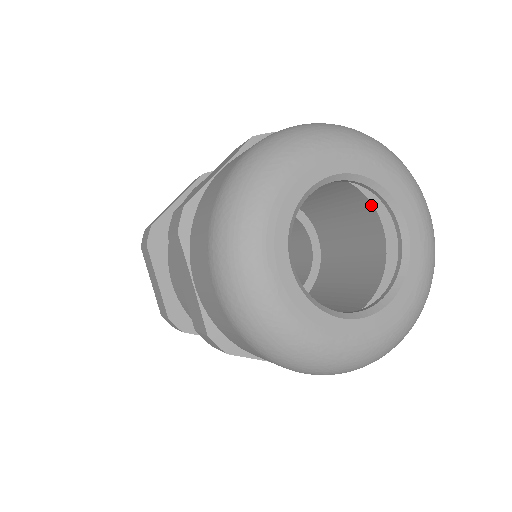
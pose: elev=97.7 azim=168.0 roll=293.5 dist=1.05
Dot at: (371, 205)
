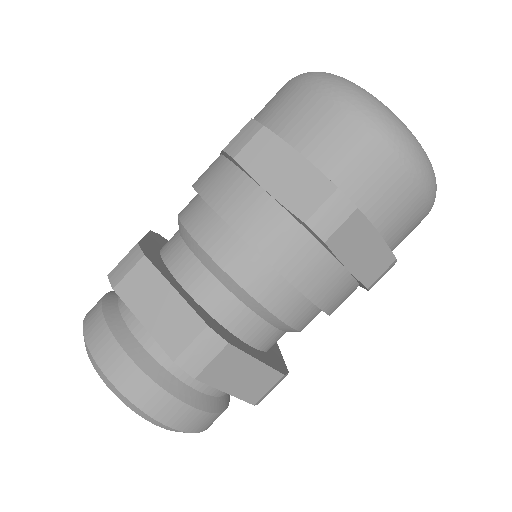
Dot at: occluded
